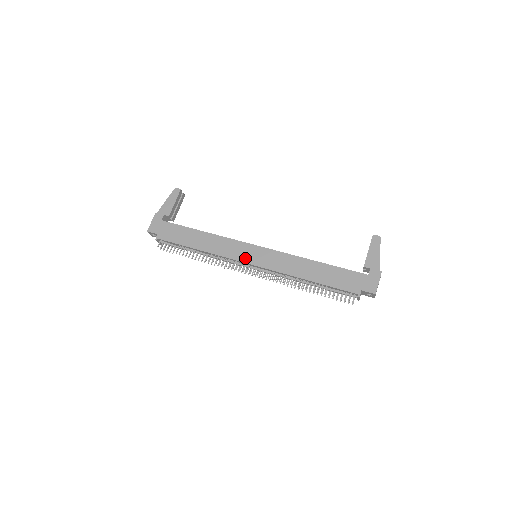
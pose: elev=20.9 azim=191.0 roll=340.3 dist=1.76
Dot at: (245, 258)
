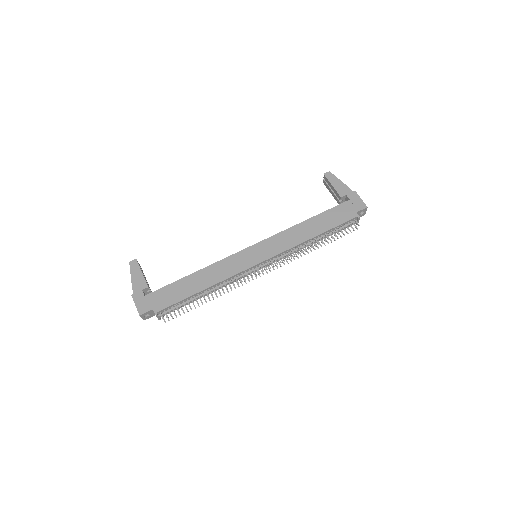
Dot at: (252, 262)
